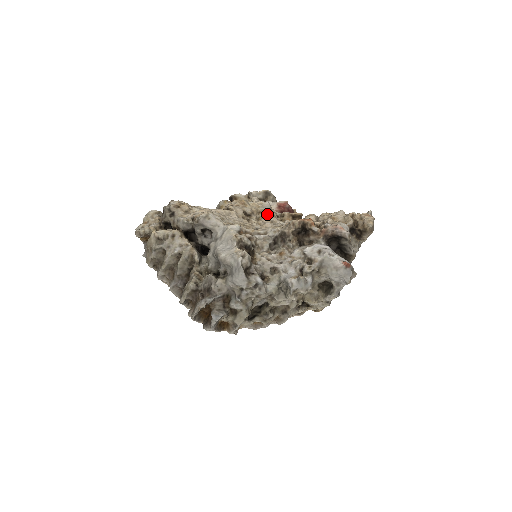
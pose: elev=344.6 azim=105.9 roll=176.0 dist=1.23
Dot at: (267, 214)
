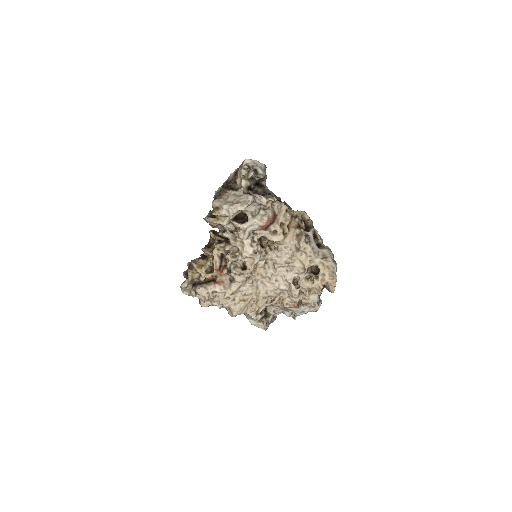
Dot at: (260, 261)
